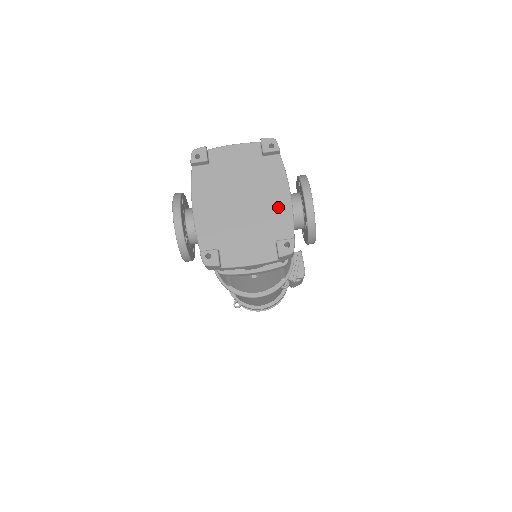
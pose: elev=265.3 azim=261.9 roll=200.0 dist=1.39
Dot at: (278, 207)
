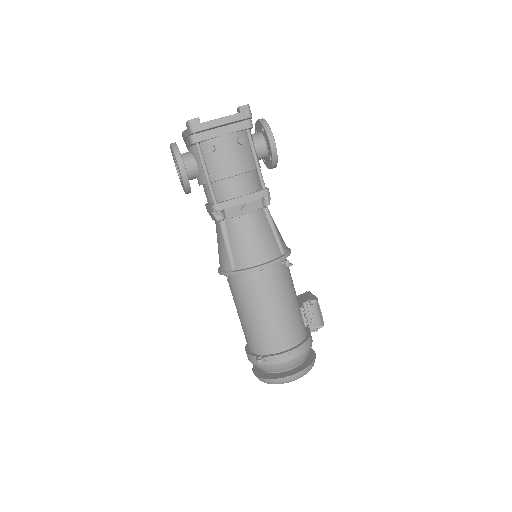
Dot at: occluded
